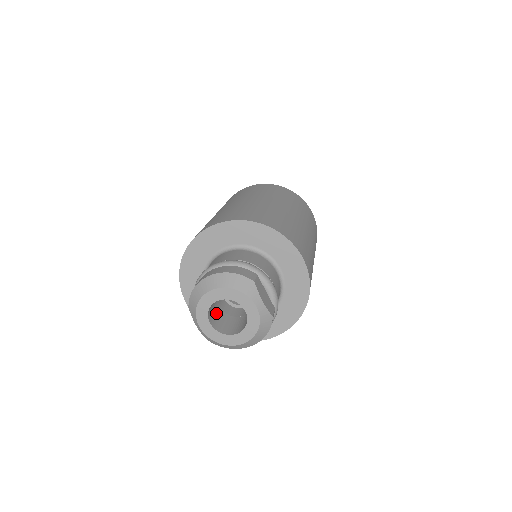
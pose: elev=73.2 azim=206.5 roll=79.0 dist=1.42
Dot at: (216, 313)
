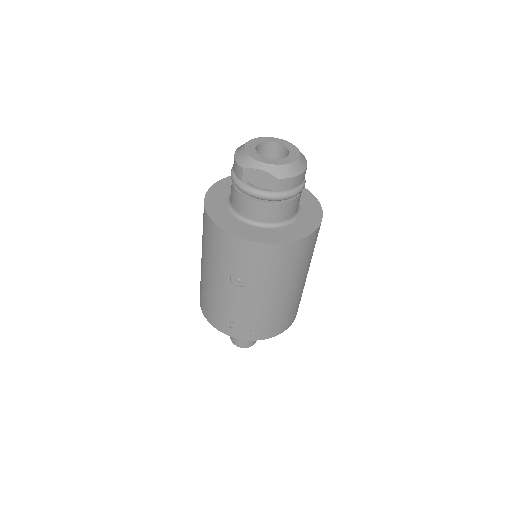
Dot at: occluded
